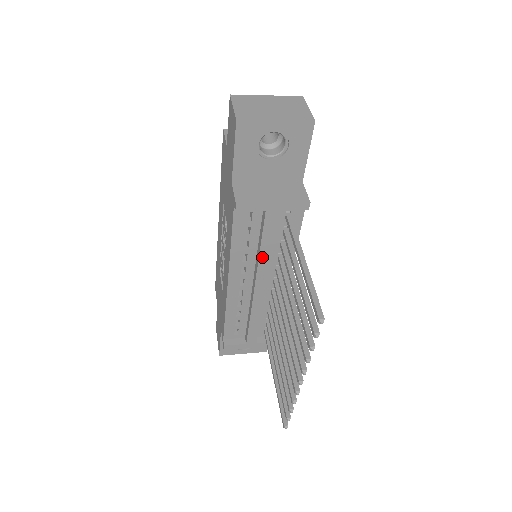
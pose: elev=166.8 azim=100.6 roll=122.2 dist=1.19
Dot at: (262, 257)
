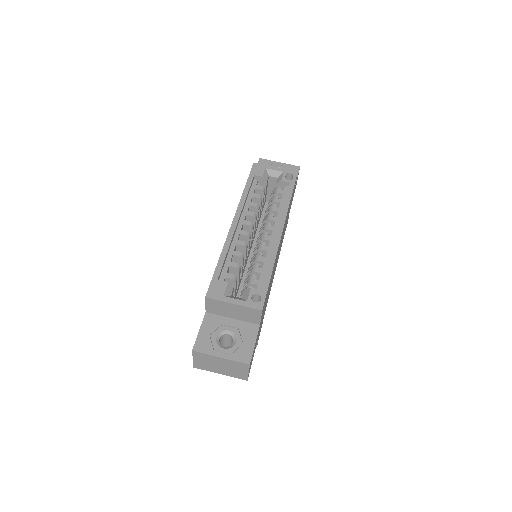
Dot at: occluded
